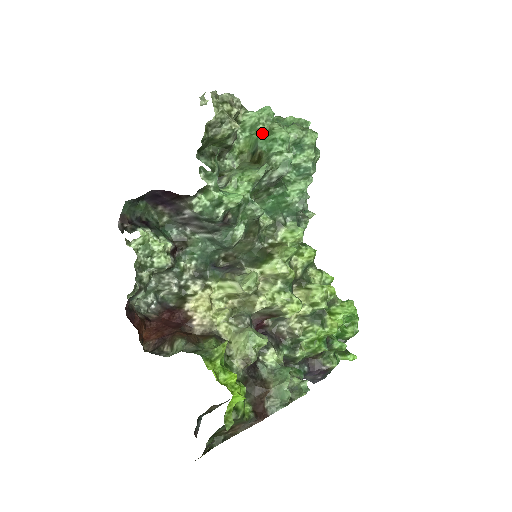
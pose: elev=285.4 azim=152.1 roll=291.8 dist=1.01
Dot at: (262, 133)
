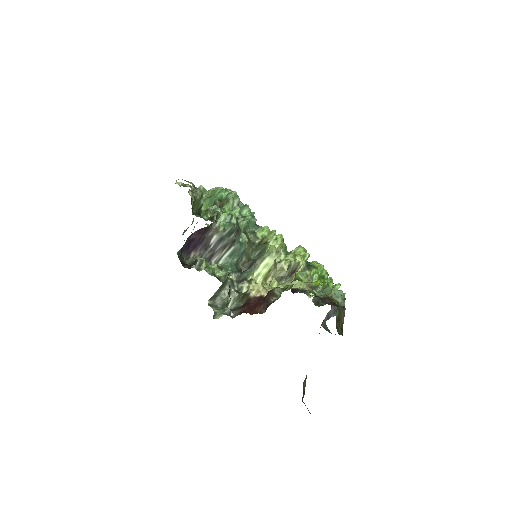
Dot at: (209, 197)
